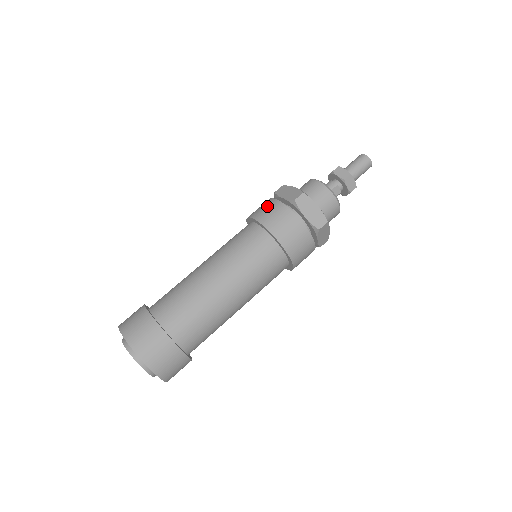
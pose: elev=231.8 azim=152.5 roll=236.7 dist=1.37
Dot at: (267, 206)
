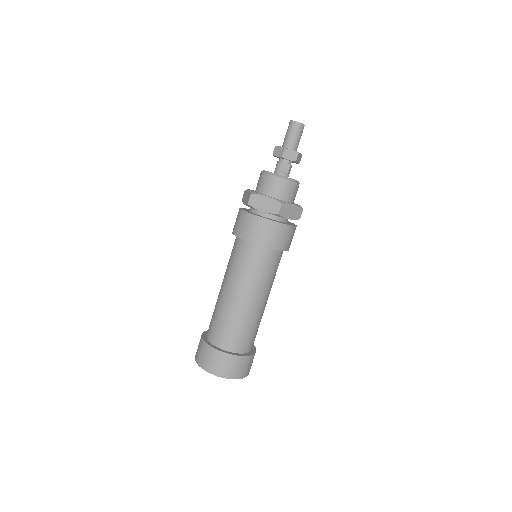
Dot at: (237, 218)
